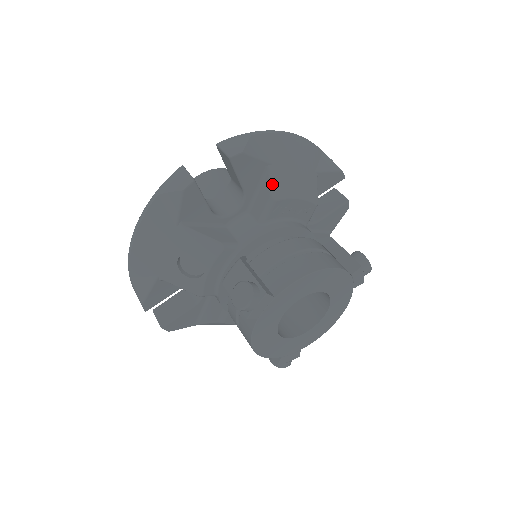
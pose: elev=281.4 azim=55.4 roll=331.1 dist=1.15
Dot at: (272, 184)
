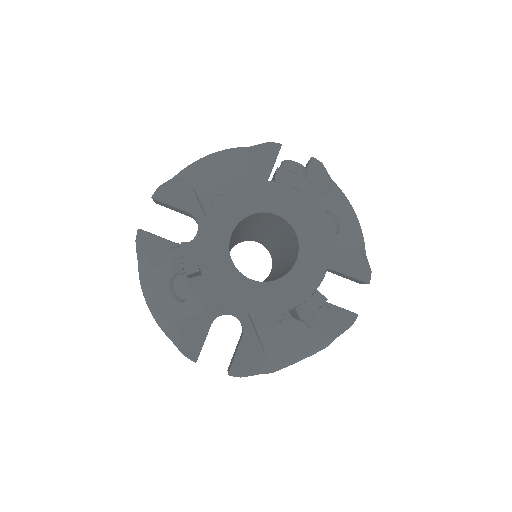
Dot at: (196, 189)
